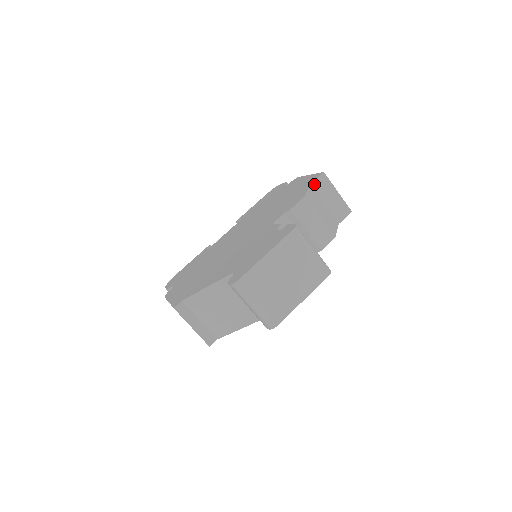
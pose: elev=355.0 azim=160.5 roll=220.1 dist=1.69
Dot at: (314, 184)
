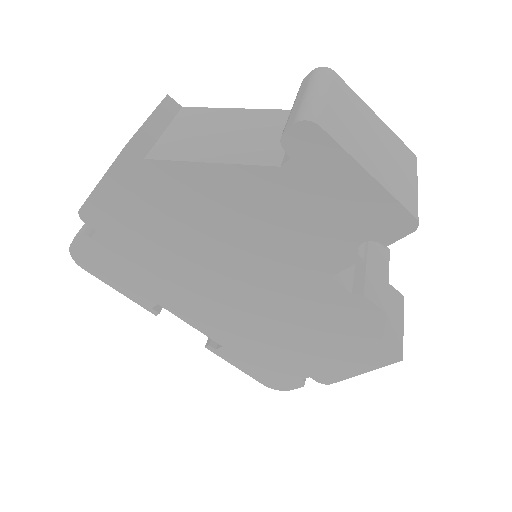
Dot at: (388, 286)
